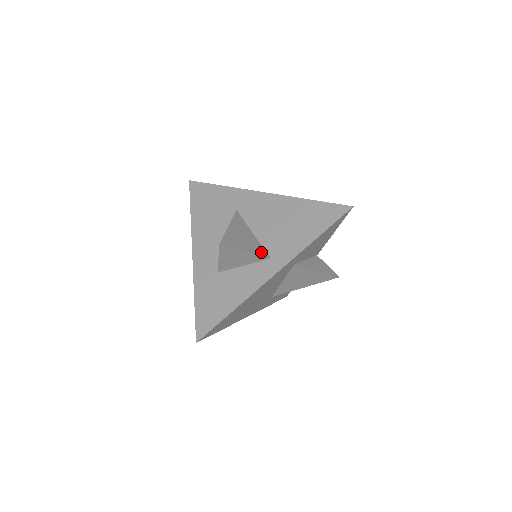
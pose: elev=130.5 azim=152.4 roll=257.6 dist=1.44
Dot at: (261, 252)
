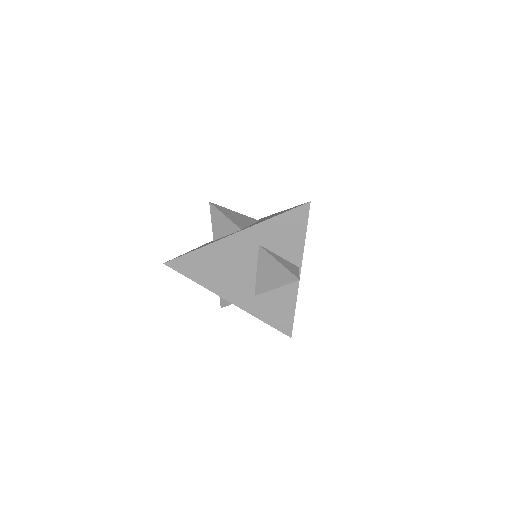
Dot at: (239, 225)
